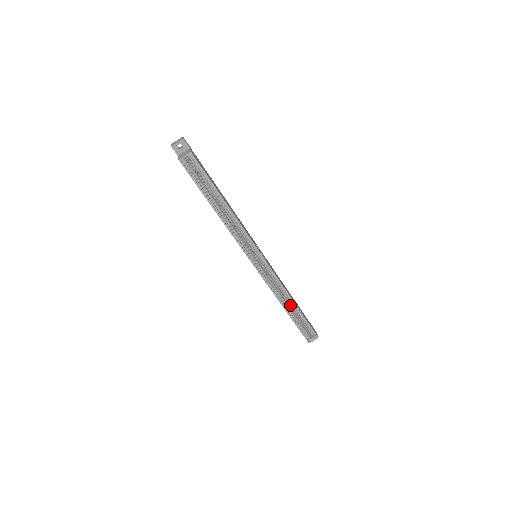
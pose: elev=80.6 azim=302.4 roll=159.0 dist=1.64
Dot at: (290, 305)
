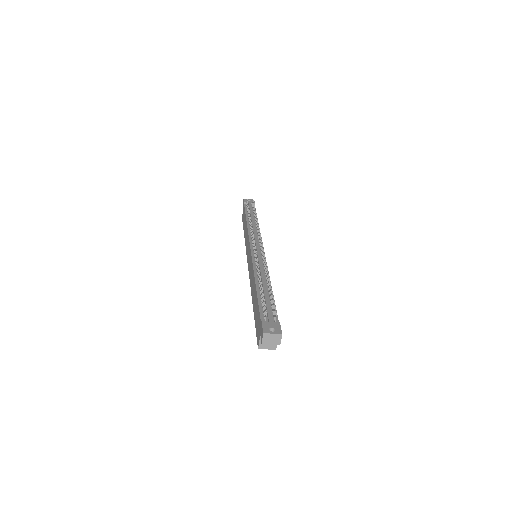
Dot at: occluded
